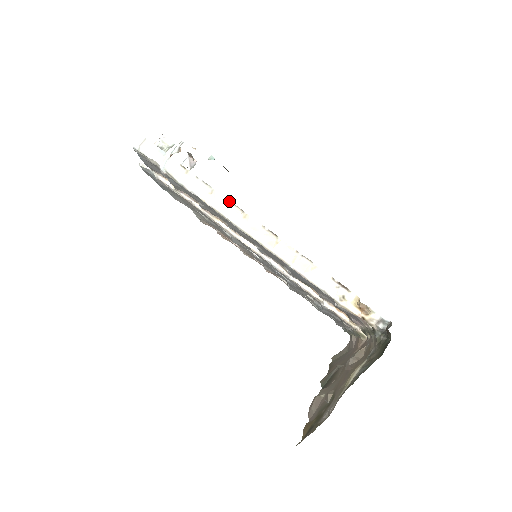
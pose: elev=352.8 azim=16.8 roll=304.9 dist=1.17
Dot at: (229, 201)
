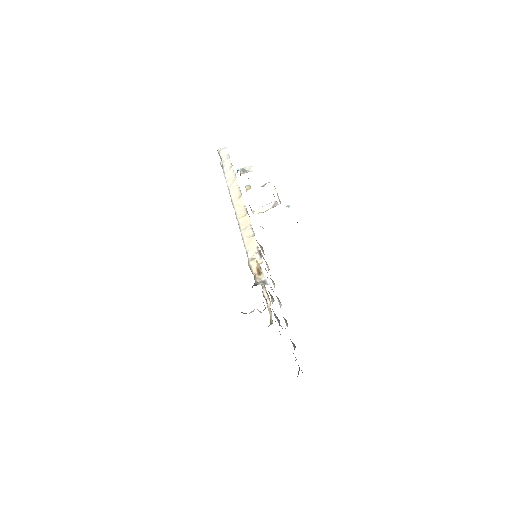
Dot at: (239, 187)
